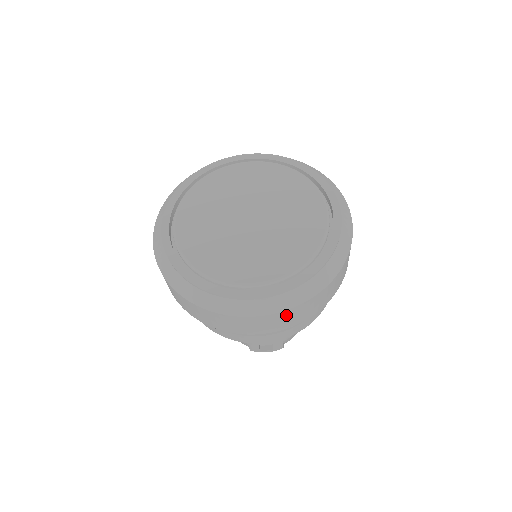
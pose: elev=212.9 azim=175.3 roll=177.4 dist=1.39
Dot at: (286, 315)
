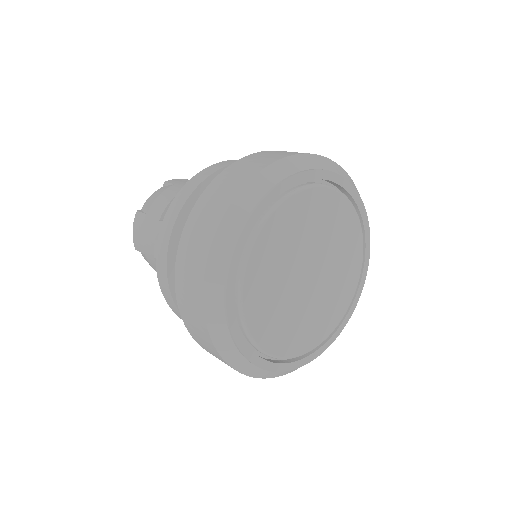
Dot at: occluded
